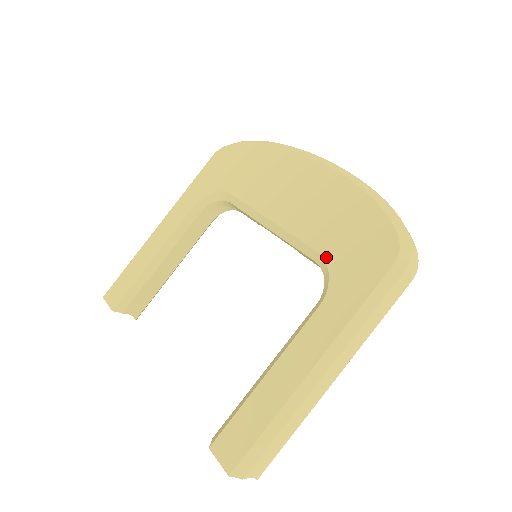
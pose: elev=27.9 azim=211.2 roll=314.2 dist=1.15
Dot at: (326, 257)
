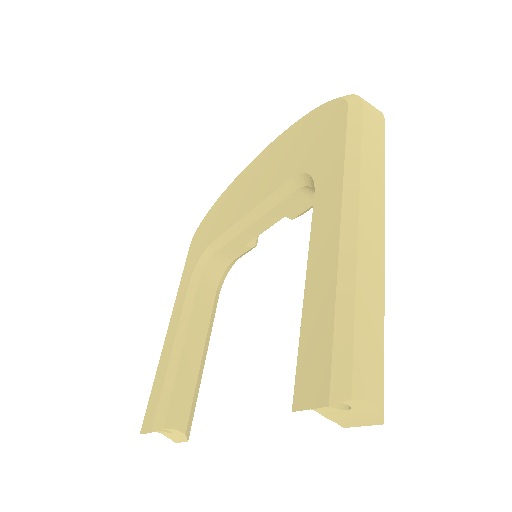
Dot at: (298, 171)
